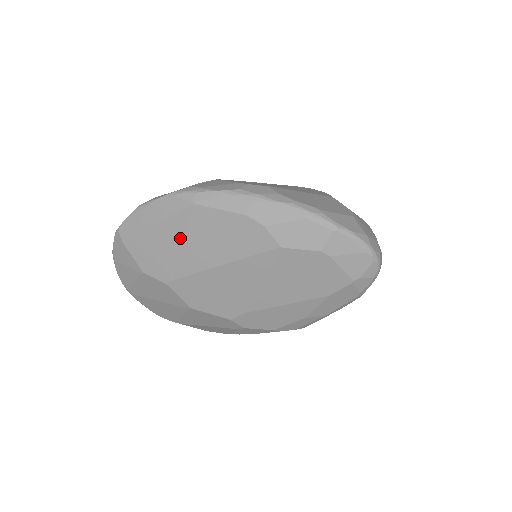
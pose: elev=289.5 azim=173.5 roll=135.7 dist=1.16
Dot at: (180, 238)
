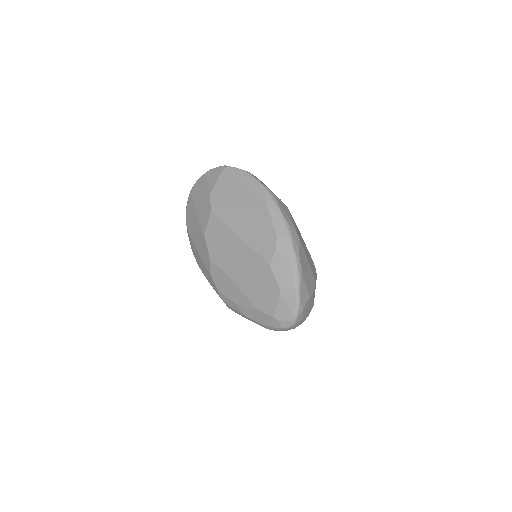
Dot at: (243, 206)
